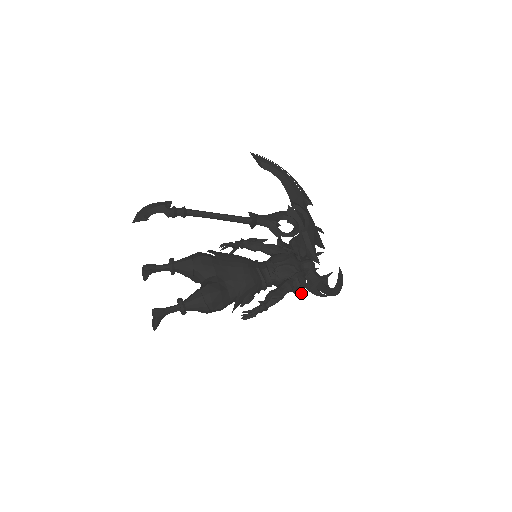
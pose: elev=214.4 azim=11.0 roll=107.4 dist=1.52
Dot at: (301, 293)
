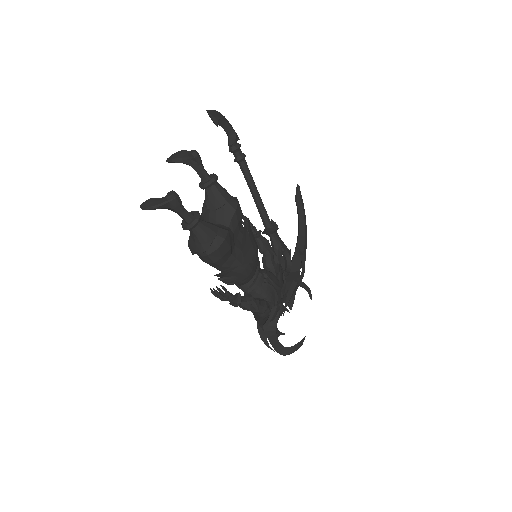
Dot at: (266, 324)
